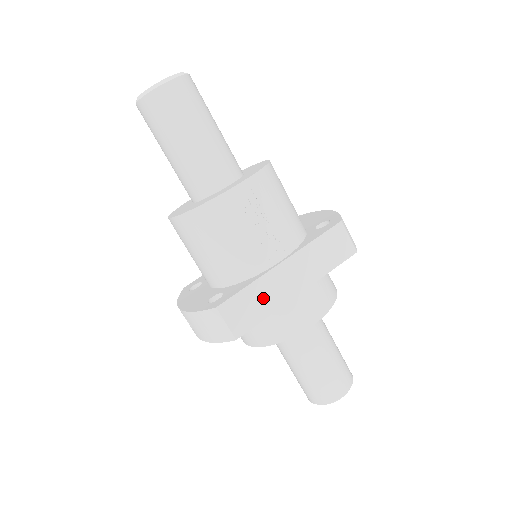
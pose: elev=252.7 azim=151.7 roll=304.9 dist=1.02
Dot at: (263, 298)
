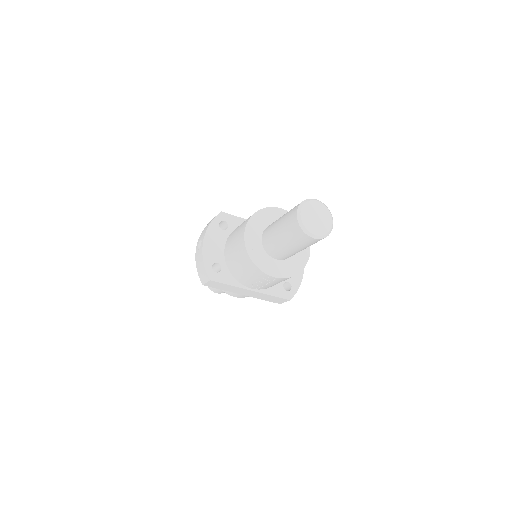
Dot at: (229, 288)
